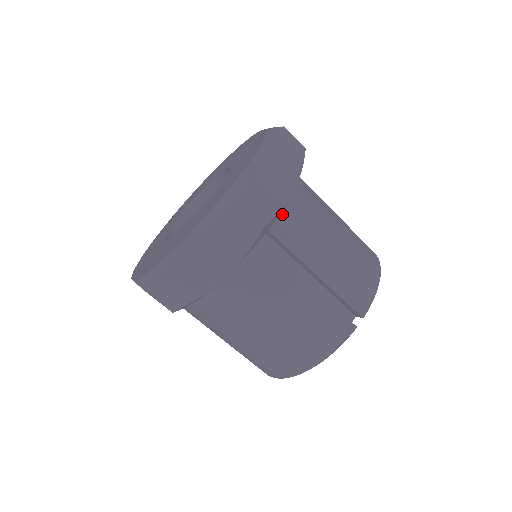
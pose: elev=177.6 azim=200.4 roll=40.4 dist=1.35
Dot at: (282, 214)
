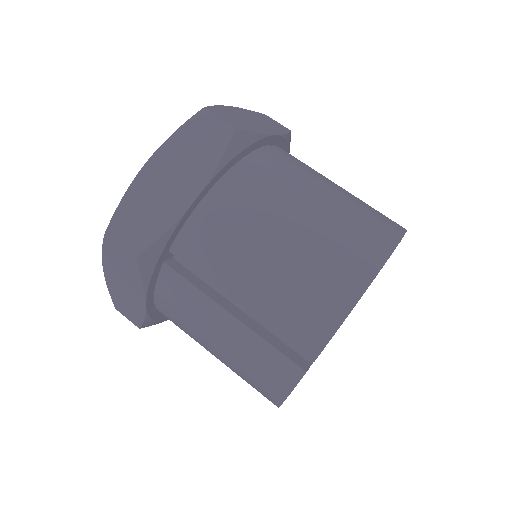
Dot at: (187, 231)
